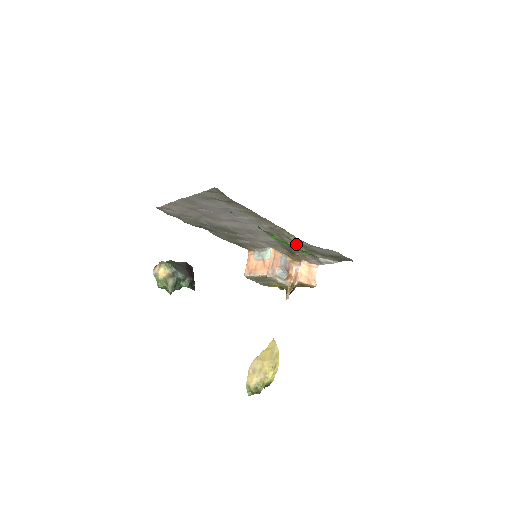
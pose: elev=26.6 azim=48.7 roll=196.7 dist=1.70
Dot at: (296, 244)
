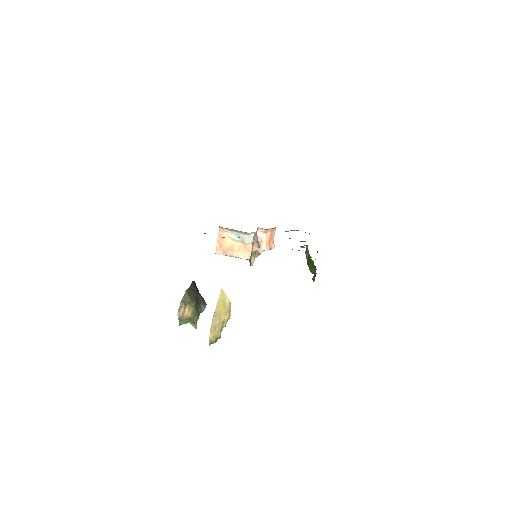
Dot at: occluded
